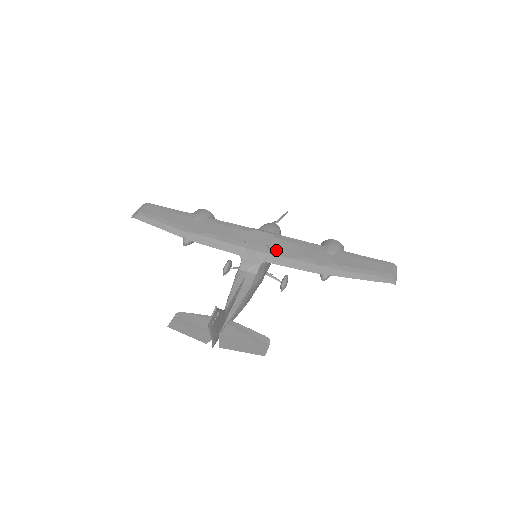
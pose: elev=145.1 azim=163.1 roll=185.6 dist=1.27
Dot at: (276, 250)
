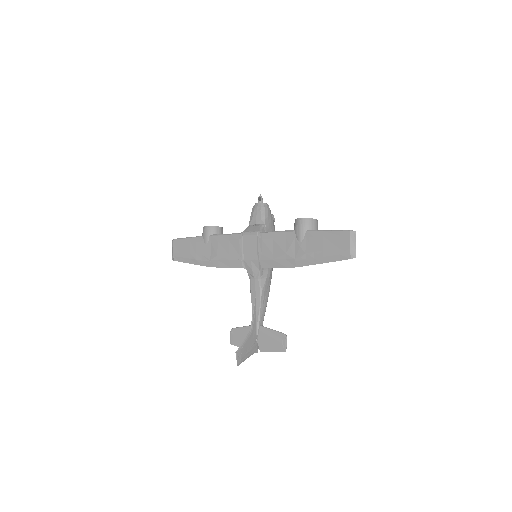
Dot at: (263, 254)
